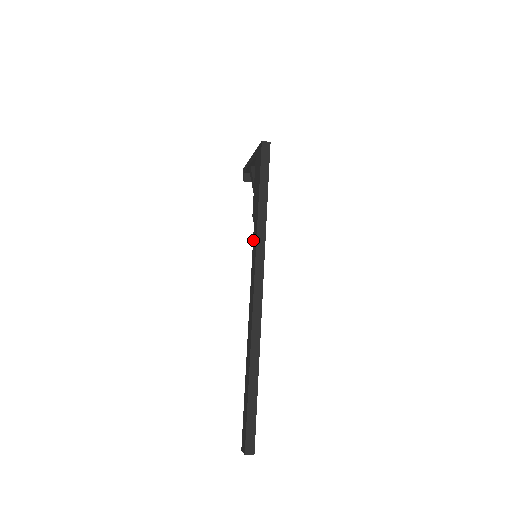
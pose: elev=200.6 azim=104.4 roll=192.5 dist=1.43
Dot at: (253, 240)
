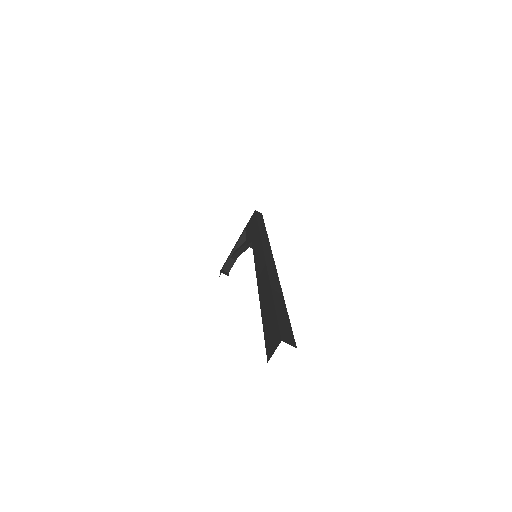
Dot at: (253, 244)
